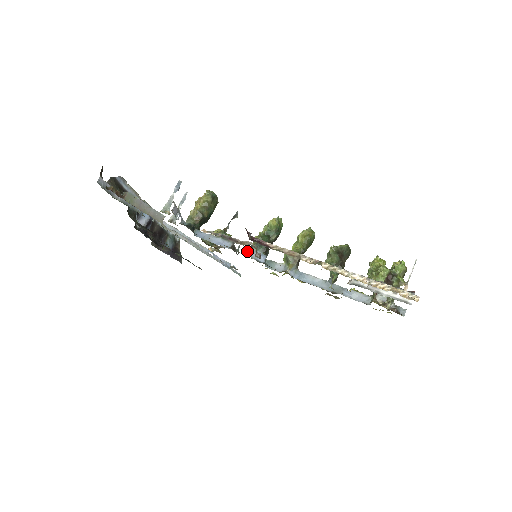
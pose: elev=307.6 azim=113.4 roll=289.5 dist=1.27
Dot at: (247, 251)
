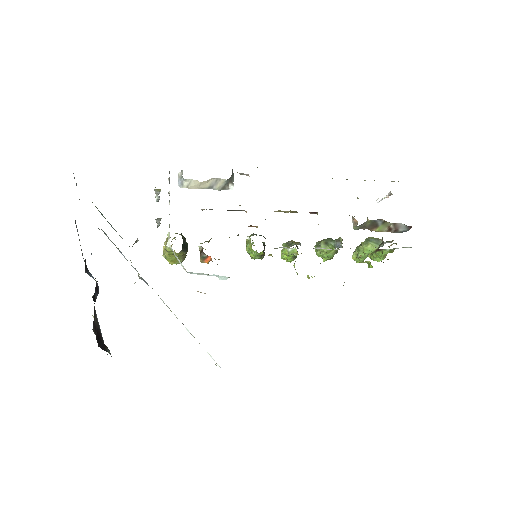
Dot at: occluded
